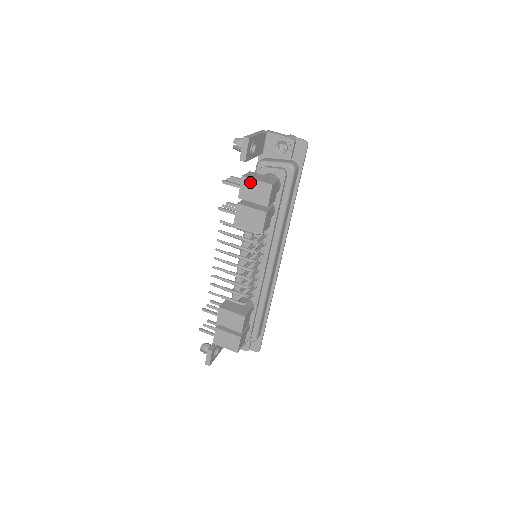
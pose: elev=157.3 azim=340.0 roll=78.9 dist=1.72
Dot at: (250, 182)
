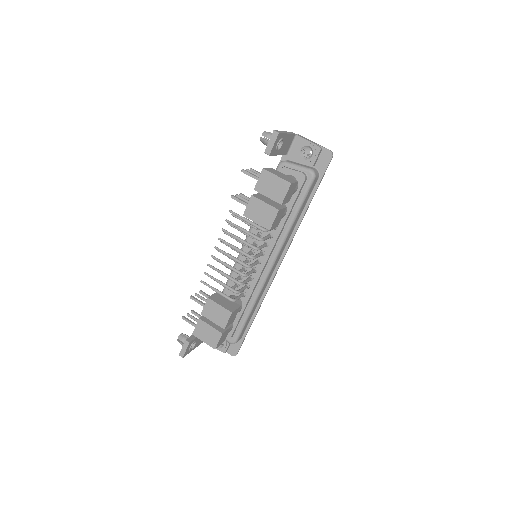
Dot at: (270, 176)
